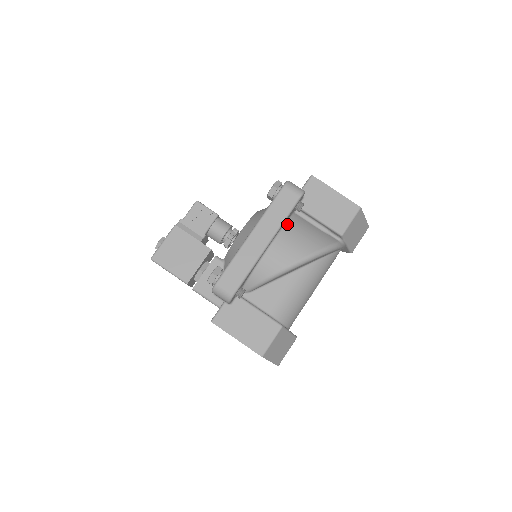
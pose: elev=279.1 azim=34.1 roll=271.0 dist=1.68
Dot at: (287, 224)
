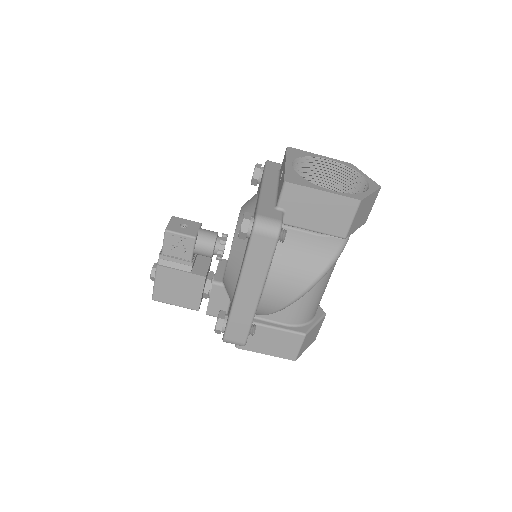
Dot at: (274, 256)
